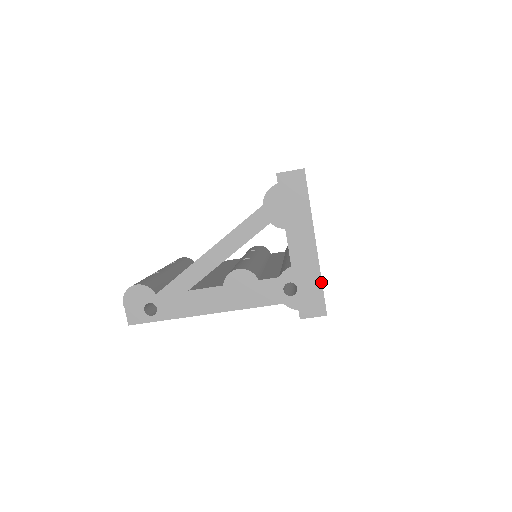
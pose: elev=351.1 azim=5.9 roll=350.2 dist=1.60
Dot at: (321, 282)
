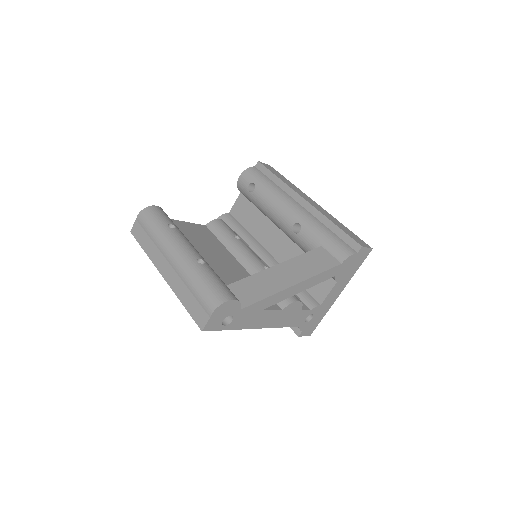
Dot at: occluded
